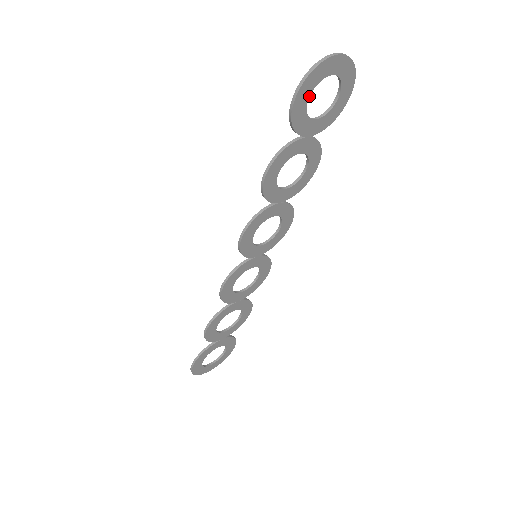
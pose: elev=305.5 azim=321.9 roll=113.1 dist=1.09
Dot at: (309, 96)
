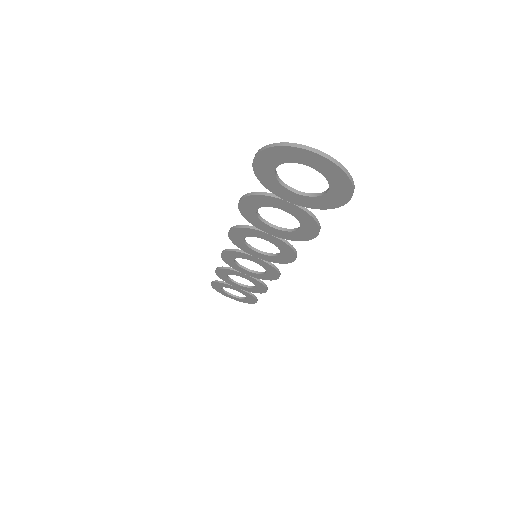
Dot at: (276, 167)
